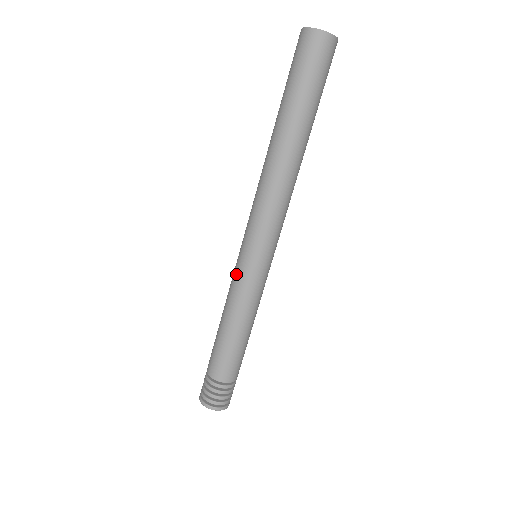
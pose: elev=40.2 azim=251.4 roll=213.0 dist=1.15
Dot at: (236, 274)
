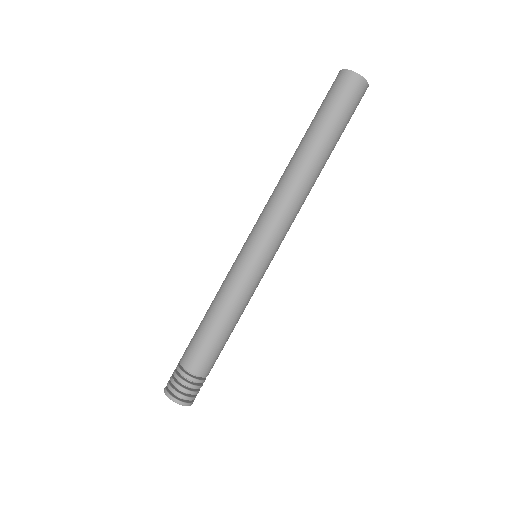
Dot at: (236, 268)
